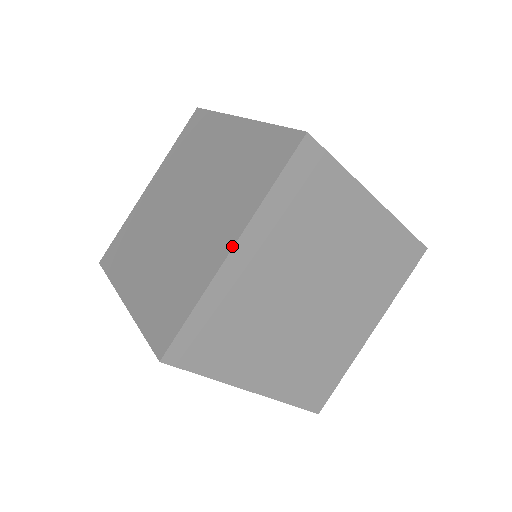
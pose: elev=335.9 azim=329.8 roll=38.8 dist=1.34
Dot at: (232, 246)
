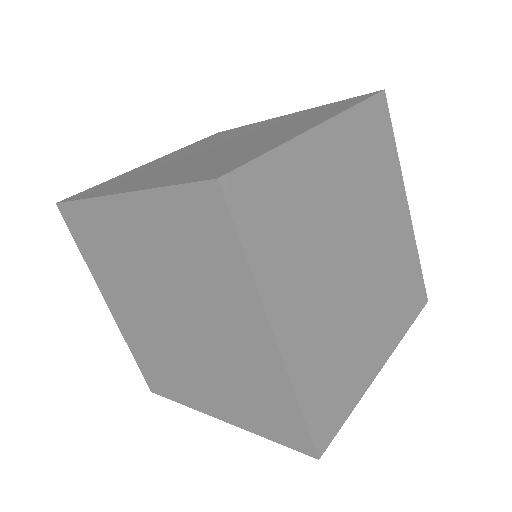
Dot at: (318, 124)
